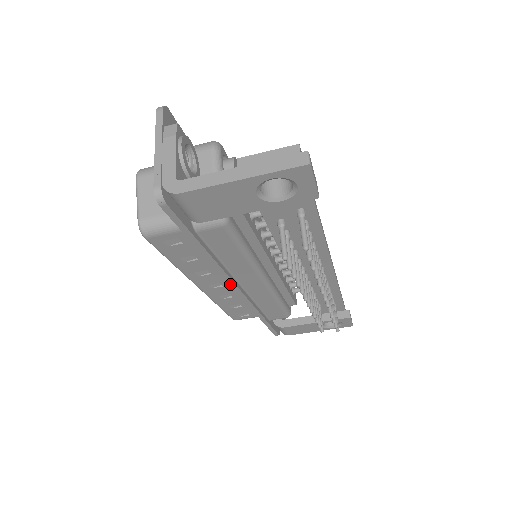
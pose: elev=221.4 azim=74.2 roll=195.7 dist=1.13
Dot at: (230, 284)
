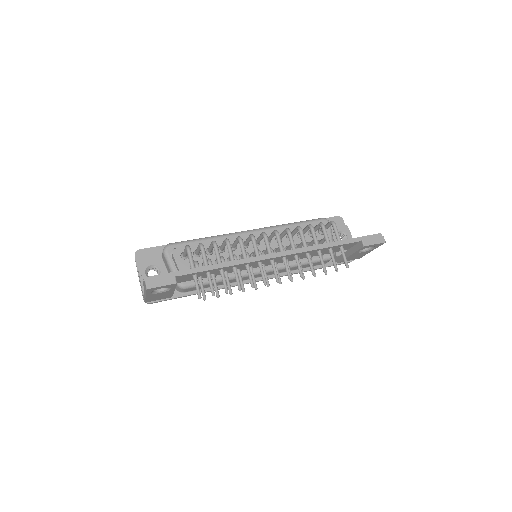
Dot at: occluded
